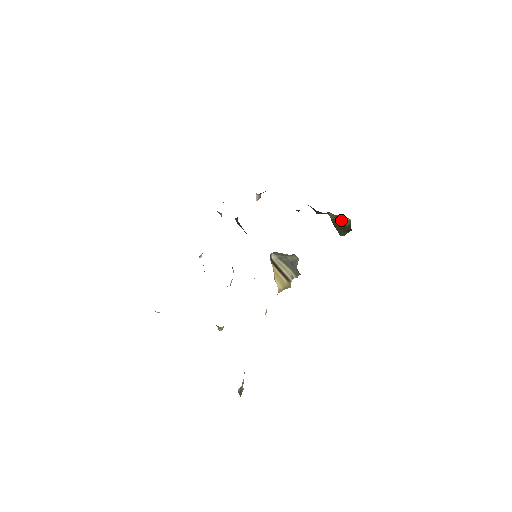
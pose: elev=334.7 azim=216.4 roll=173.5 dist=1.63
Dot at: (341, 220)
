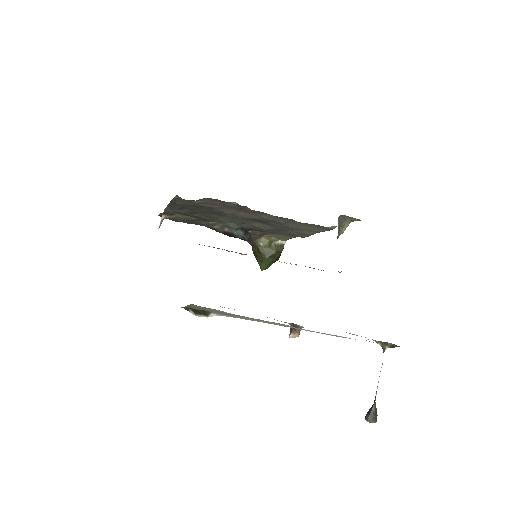
Dot at: (274, 245)
